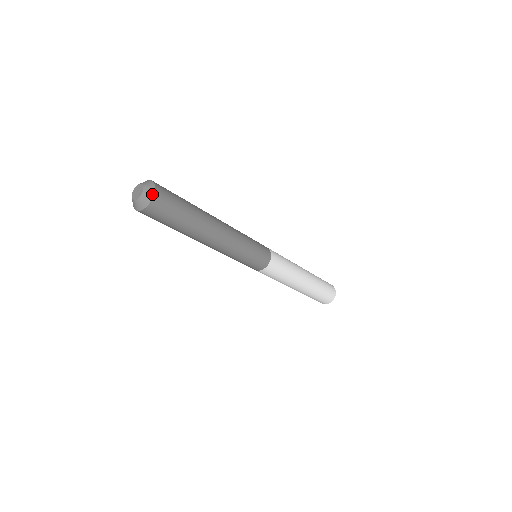
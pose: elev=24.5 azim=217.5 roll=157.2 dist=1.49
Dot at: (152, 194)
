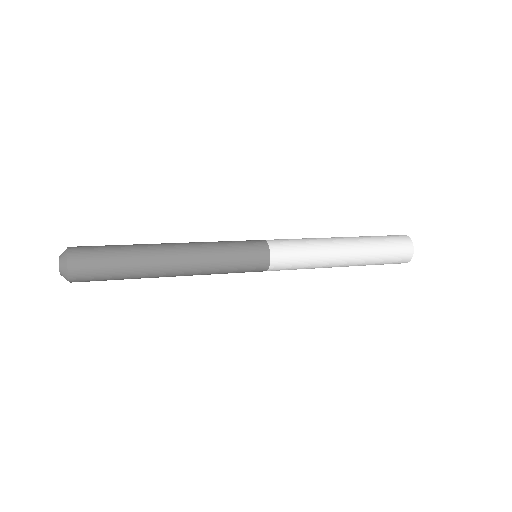
Dot at: occluded
